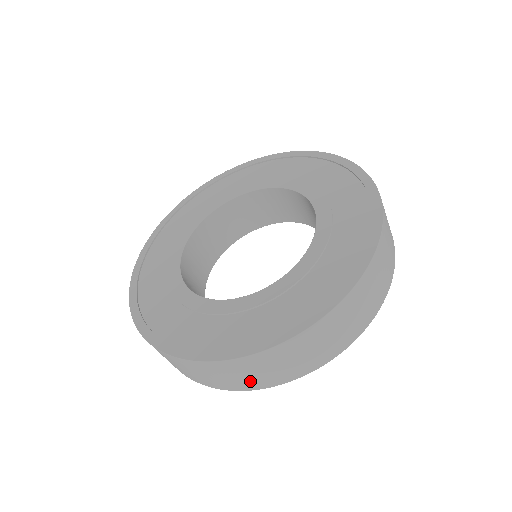
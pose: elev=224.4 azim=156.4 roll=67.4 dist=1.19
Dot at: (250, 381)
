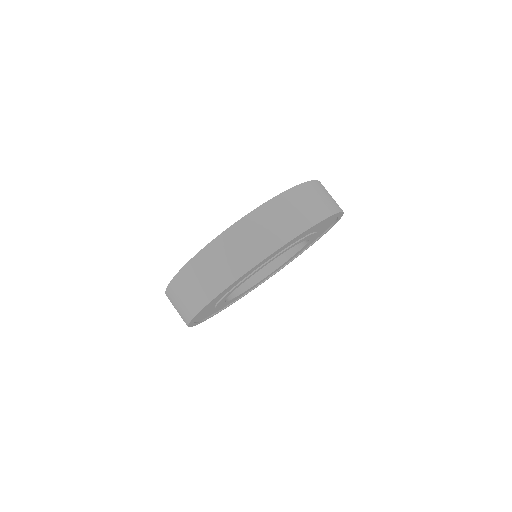
Dot at: (186, 308)
